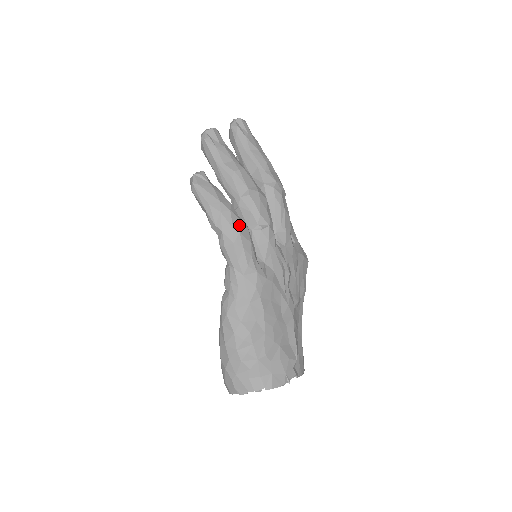
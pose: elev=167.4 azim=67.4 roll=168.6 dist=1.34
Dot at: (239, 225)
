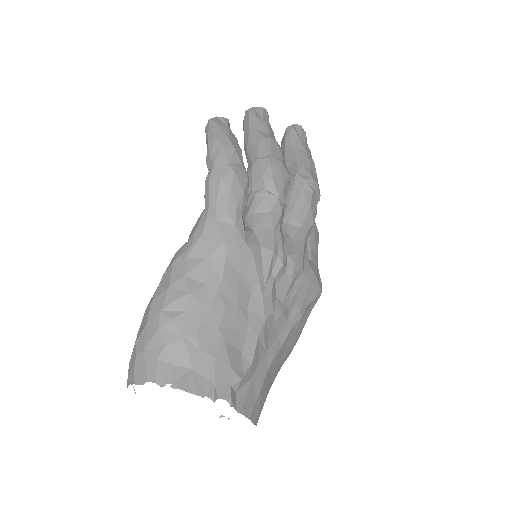
Dot at: (238, 166)
